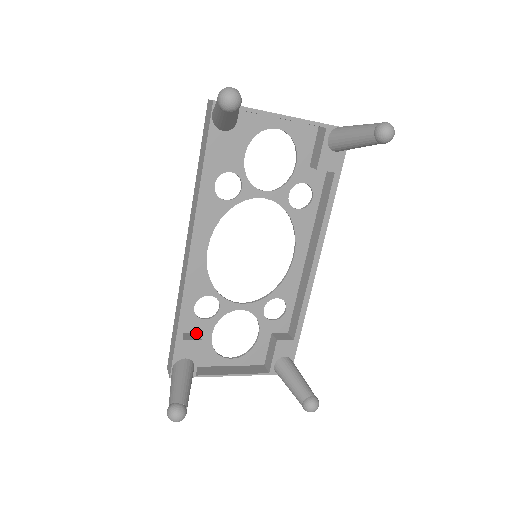
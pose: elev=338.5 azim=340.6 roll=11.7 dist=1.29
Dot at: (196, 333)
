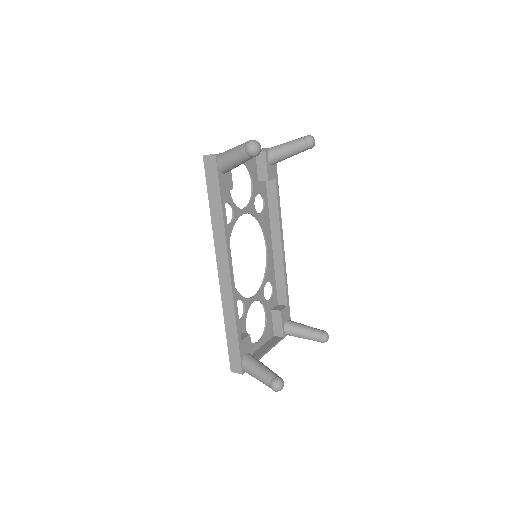
Dot at: occluded
